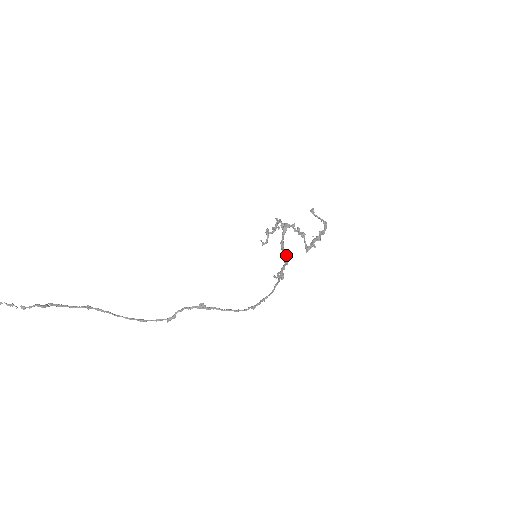
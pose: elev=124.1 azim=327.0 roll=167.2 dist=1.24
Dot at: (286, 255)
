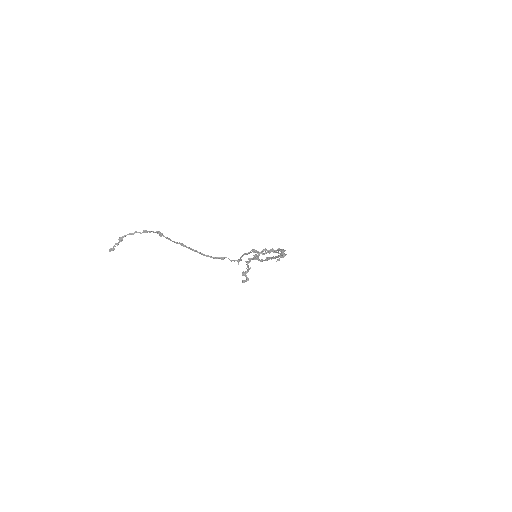
Dot at: (272, 257)
